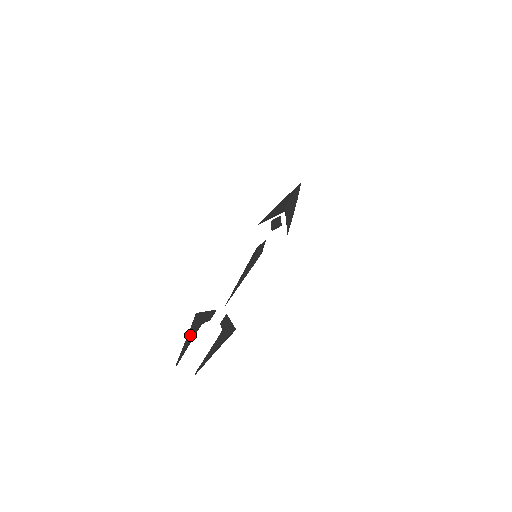
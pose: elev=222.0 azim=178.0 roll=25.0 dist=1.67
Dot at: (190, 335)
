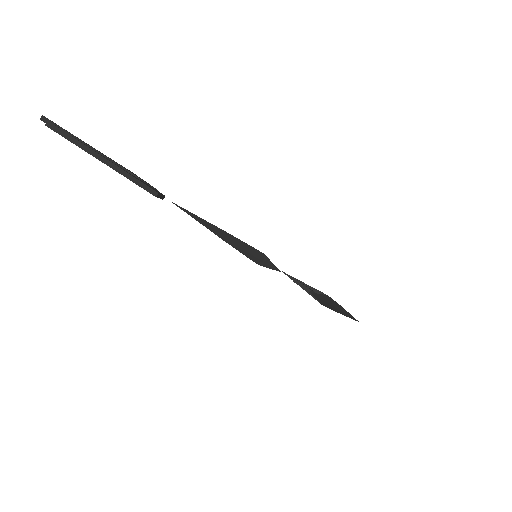
Dot at: occluded
